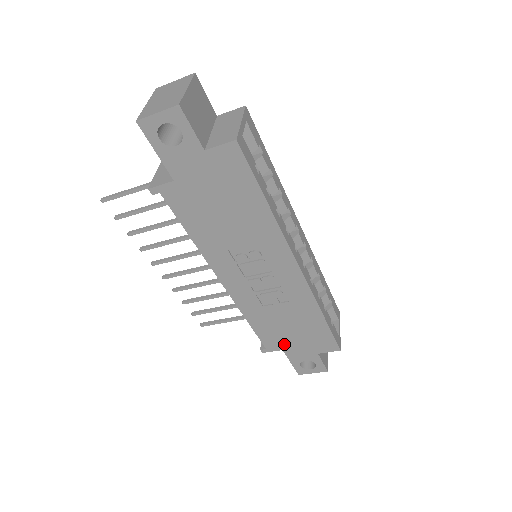
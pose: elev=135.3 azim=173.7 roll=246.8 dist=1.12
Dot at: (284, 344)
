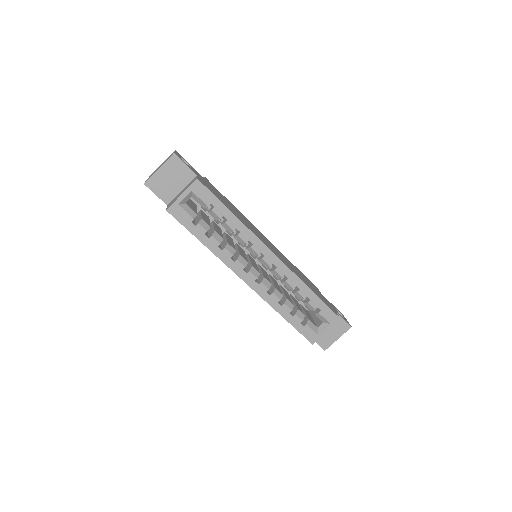
Dot at: occluded
